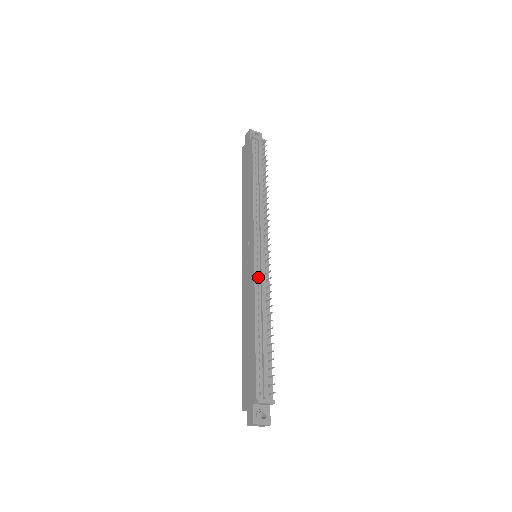
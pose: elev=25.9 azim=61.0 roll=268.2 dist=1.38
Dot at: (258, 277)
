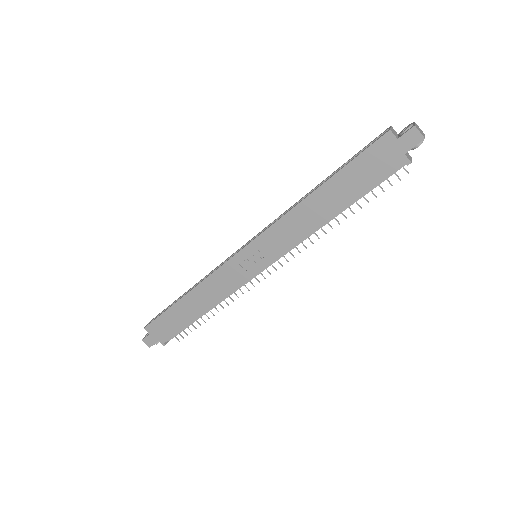
Dot at: (240, 286)
